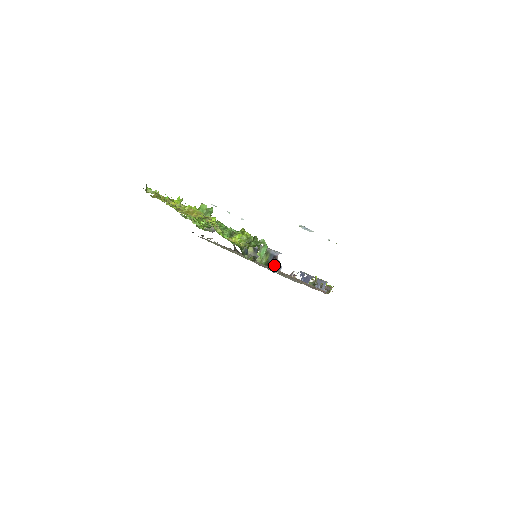
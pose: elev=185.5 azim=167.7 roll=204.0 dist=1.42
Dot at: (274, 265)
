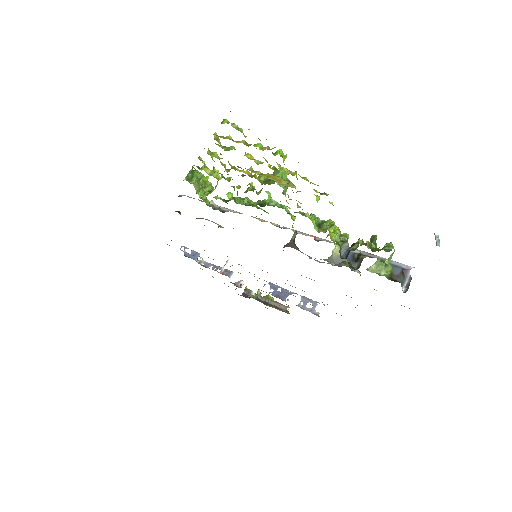
Dot at: (402, 281)
